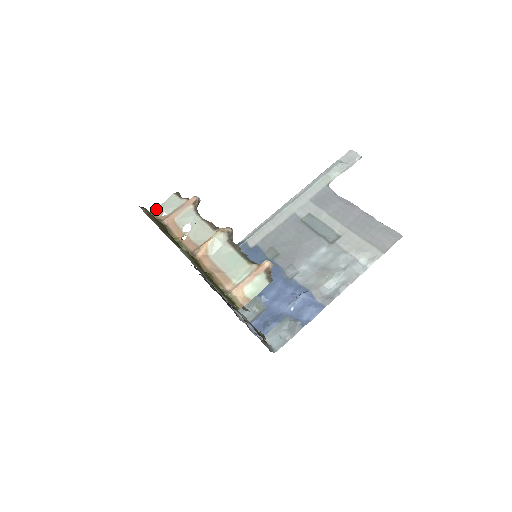
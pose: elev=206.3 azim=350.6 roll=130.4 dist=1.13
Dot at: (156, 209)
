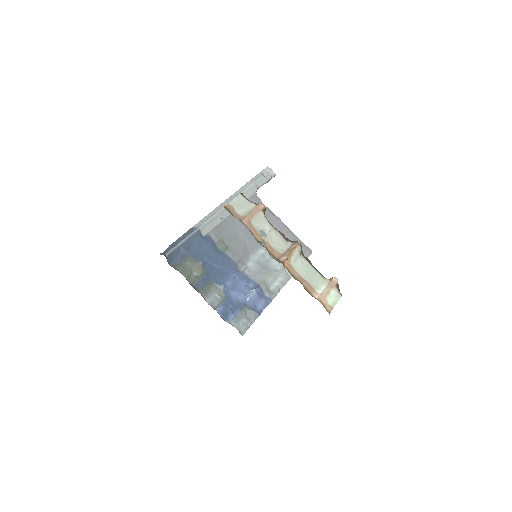
Dot at: (228, 205)
